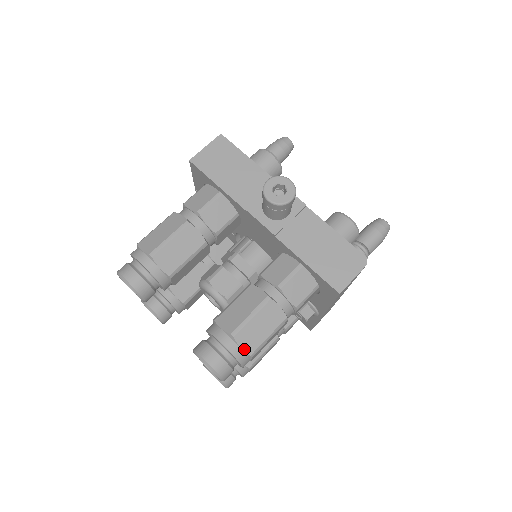
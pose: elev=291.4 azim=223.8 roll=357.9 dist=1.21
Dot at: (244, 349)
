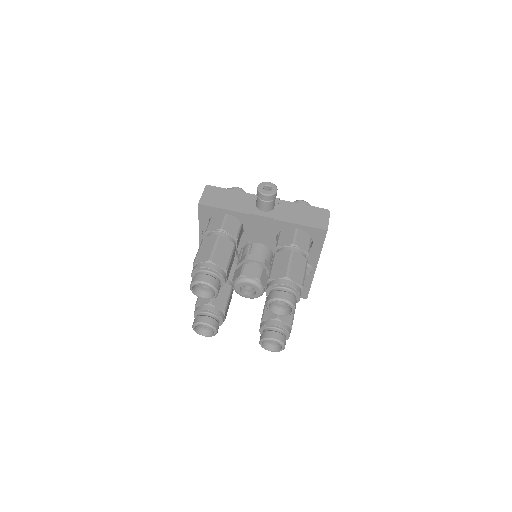
Dot at: (297, 283)
